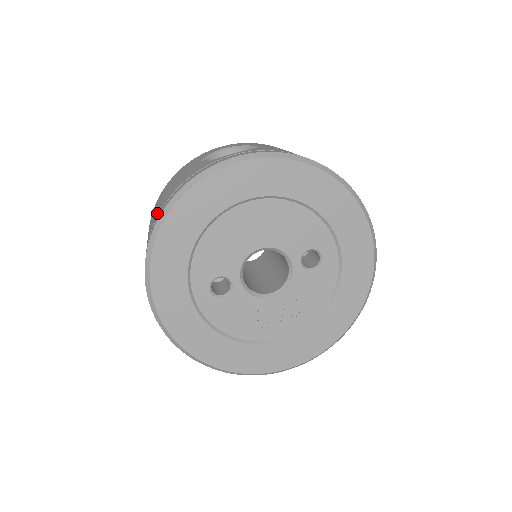
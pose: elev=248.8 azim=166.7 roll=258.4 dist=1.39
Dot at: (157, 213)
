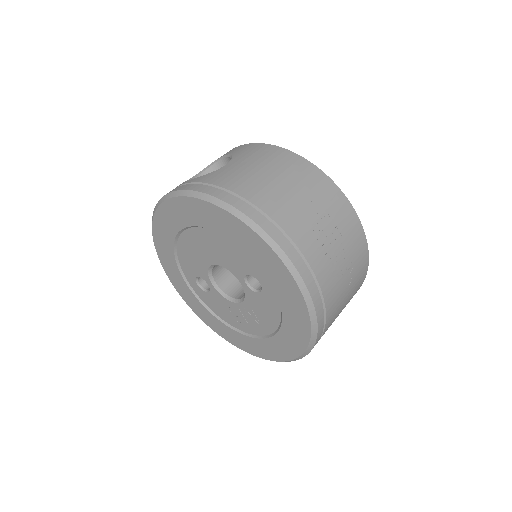
Dot at: occluded
